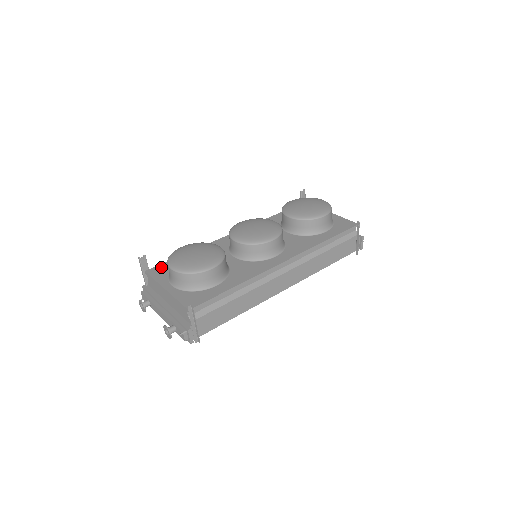
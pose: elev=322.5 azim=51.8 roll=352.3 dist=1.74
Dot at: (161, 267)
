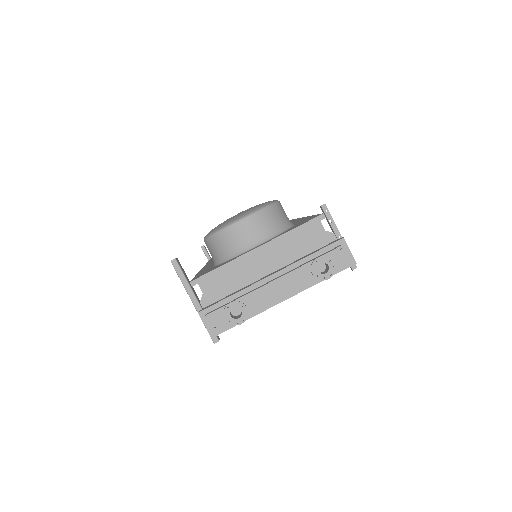
Dot at: (200, 274)
